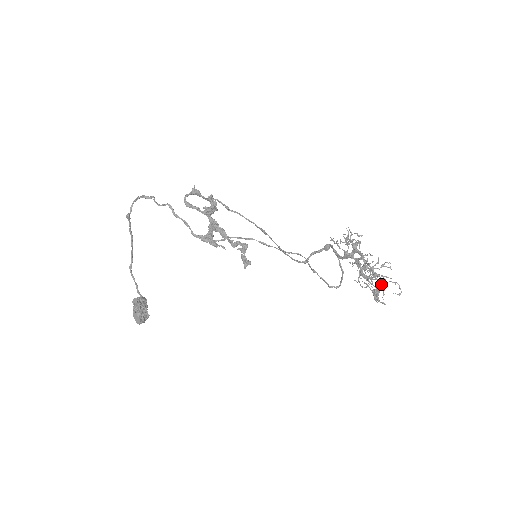
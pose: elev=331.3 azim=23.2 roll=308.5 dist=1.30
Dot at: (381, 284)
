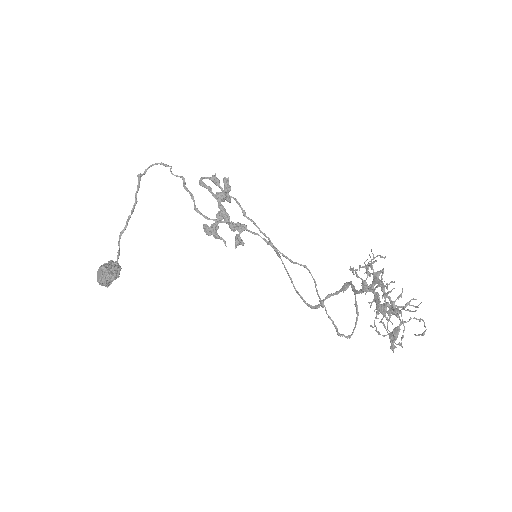
Dot at: occluded
